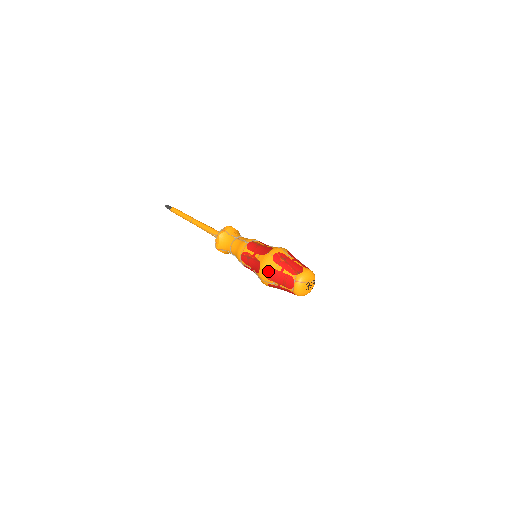
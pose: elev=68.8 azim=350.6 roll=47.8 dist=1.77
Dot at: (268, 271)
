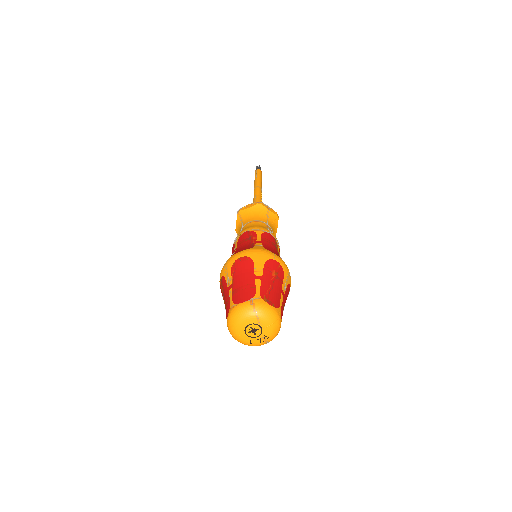
Dot at: (245, 261)
